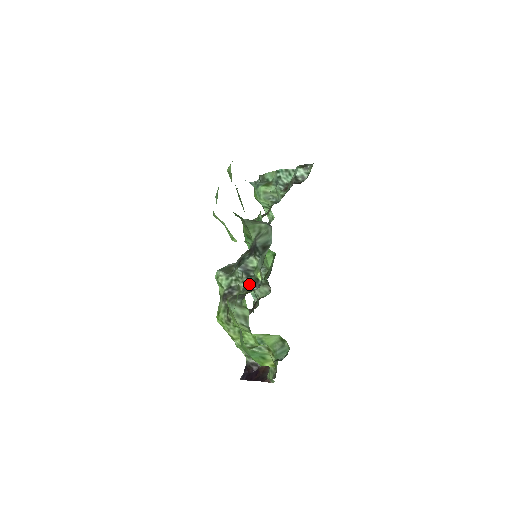
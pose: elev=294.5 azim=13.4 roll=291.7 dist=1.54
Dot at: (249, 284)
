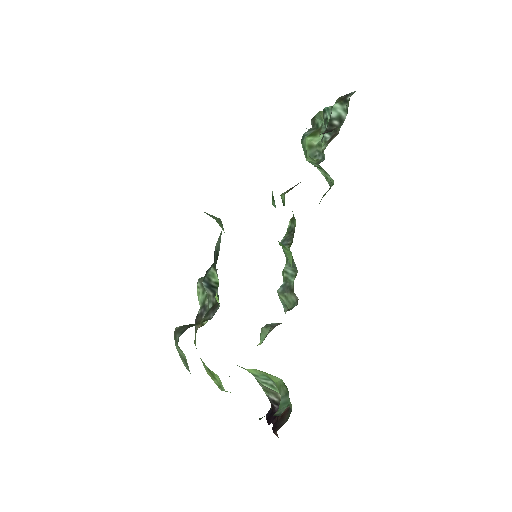
Dot at: (211, 307)
